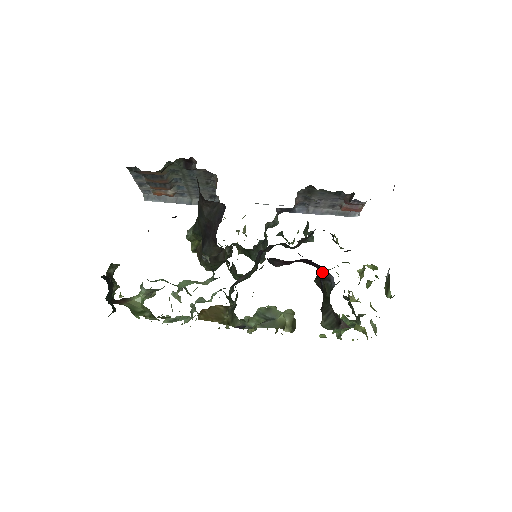
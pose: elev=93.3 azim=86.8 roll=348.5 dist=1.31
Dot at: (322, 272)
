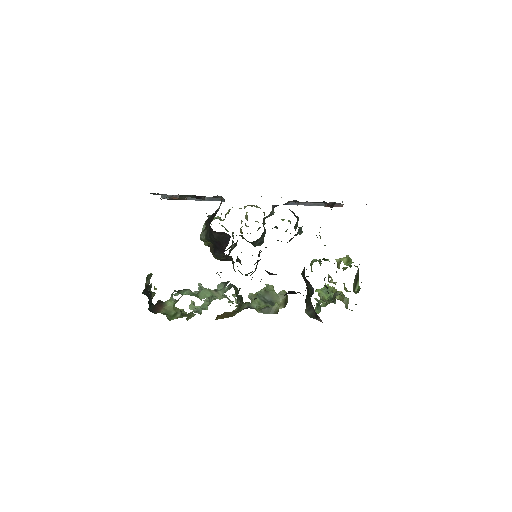
Dot at: occluded
